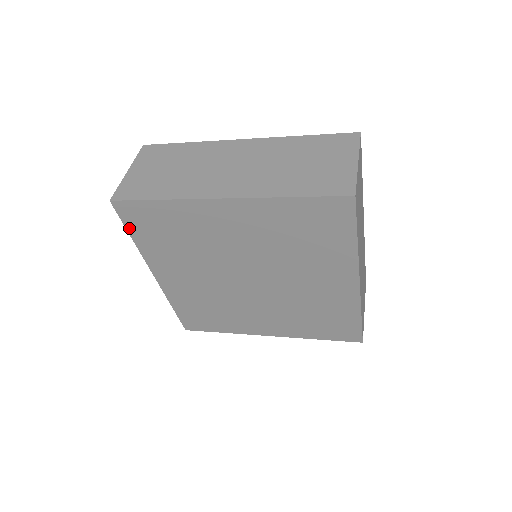
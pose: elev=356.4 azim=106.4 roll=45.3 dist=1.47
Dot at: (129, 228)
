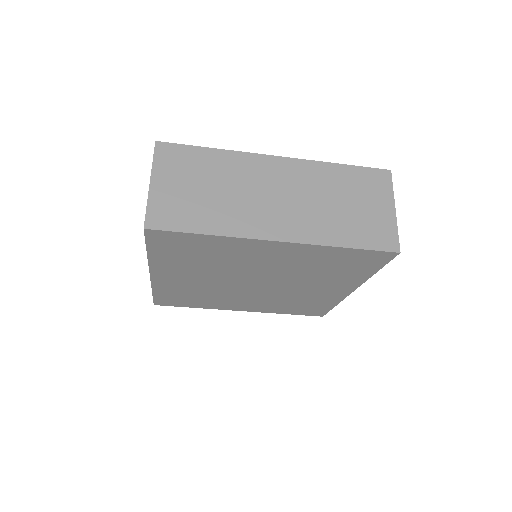
Dot at: (150, 247)
